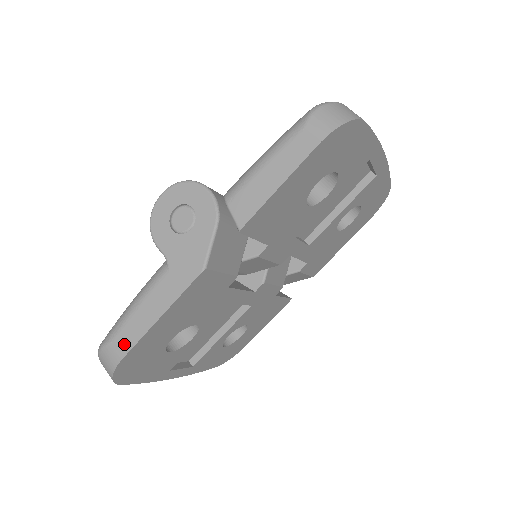
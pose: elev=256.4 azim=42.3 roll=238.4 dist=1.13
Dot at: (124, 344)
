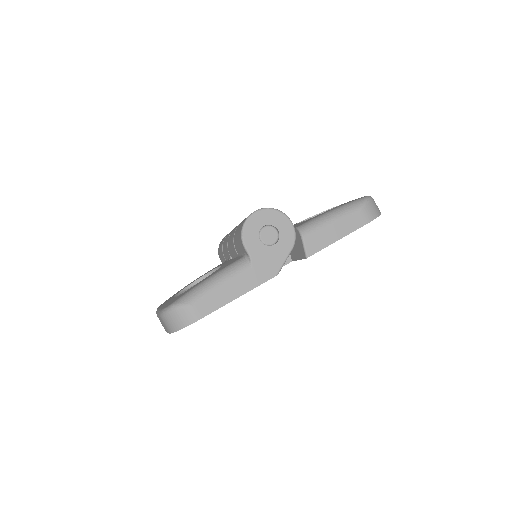
Dot at: (204, 309)
